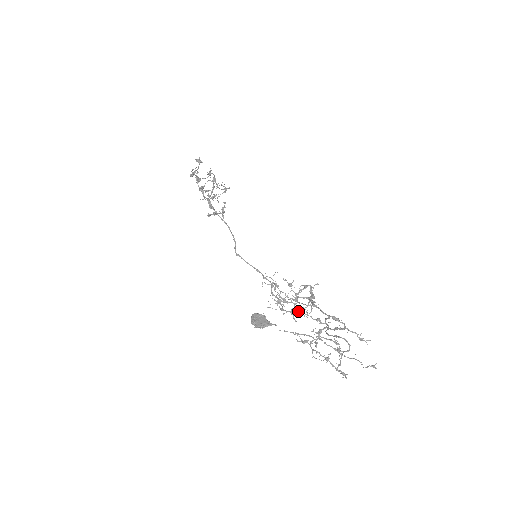
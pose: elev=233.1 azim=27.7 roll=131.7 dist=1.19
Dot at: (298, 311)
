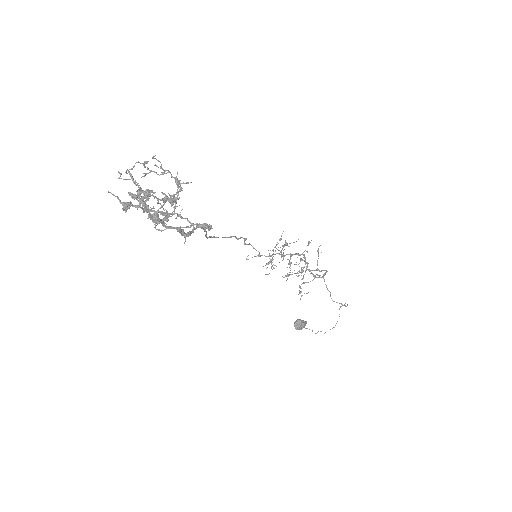
Dot at: occluded
